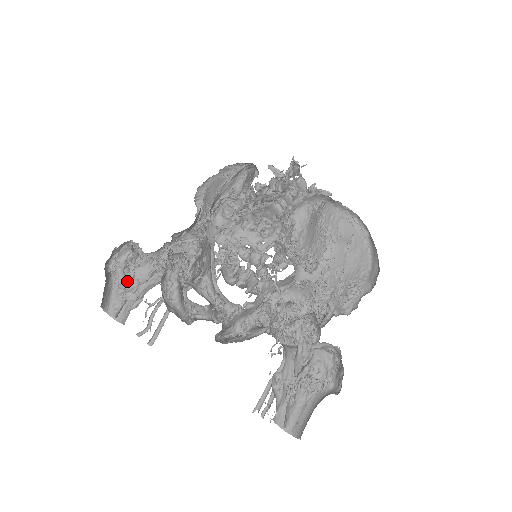
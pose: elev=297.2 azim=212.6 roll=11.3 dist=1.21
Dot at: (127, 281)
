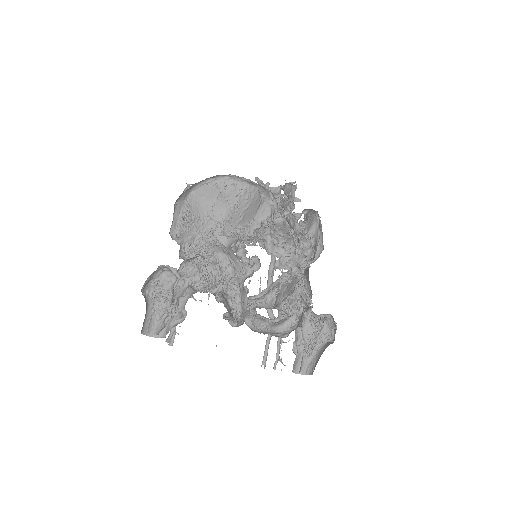
Dot at: (172, 303)
